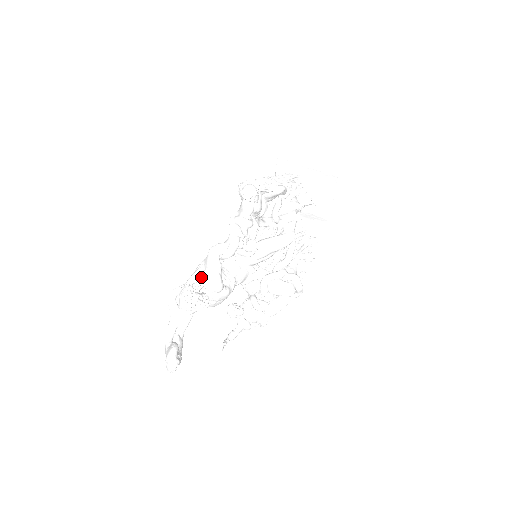
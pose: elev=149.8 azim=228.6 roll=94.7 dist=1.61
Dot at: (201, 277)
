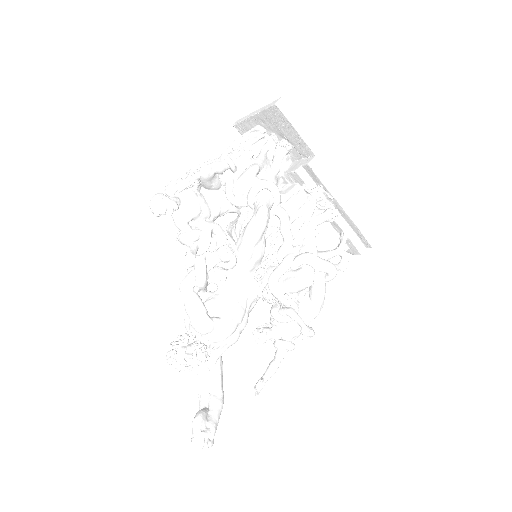
Dot at: (188, 323)
